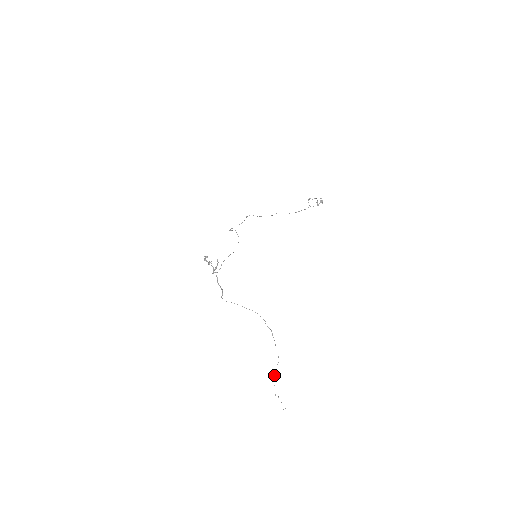
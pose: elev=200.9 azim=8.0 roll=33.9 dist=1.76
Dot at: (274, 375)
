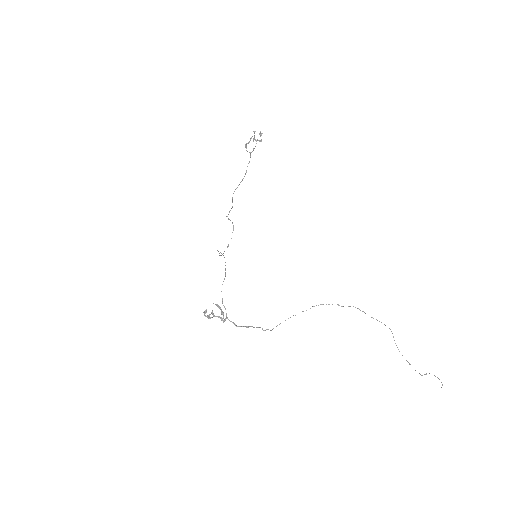
Dot at: occluded
